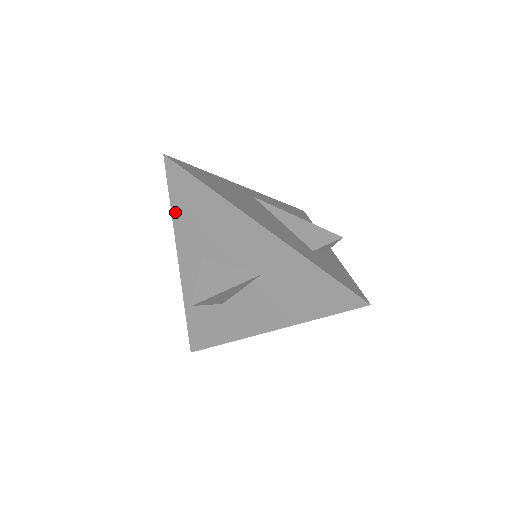
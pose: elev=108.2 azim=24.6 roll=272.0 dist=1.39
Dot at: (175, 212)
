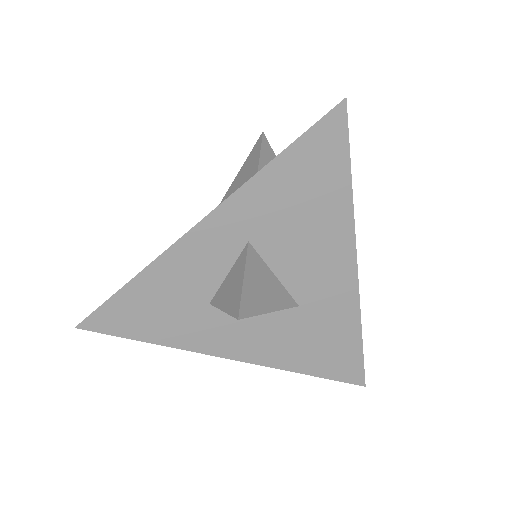
Dot at: (275, 167)
